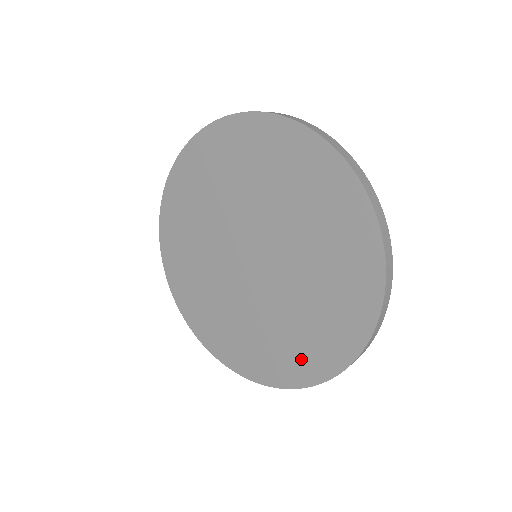
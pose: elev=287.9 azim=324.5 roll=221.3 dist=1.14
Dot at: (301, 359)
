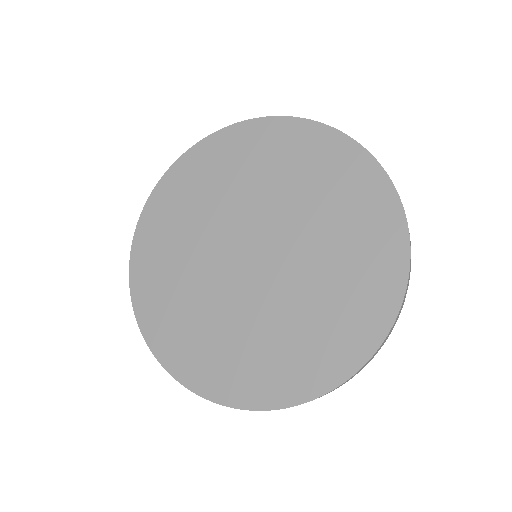
Dot at: (273, 375)
